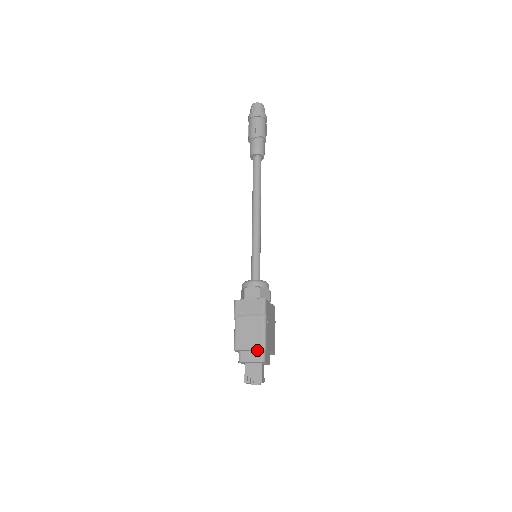
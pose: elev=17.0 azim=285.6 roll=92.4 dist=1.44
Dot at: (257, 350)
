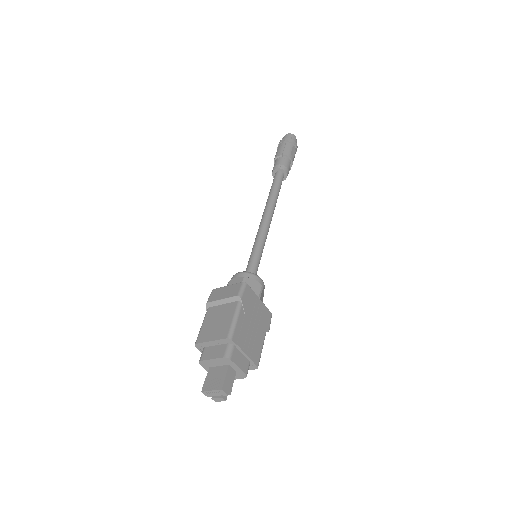
Dot at: (223, 344)
